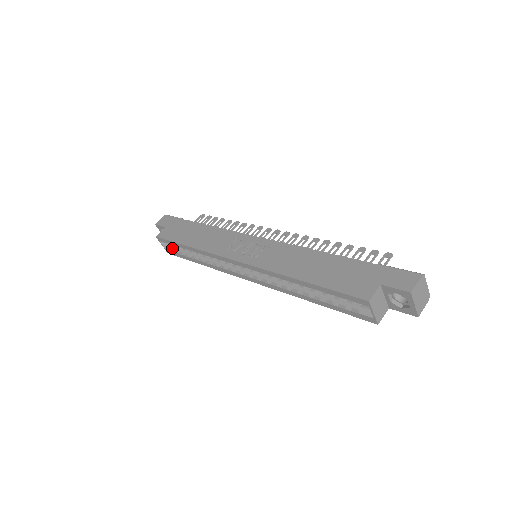
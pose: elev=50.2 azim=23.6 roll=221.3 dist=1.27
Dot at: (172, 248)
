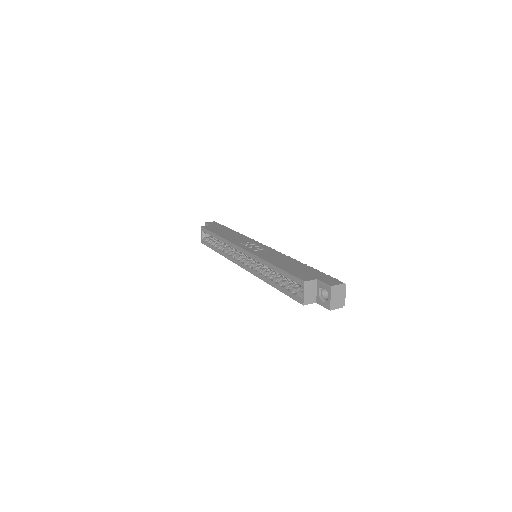
Dot at: (206, 239)
